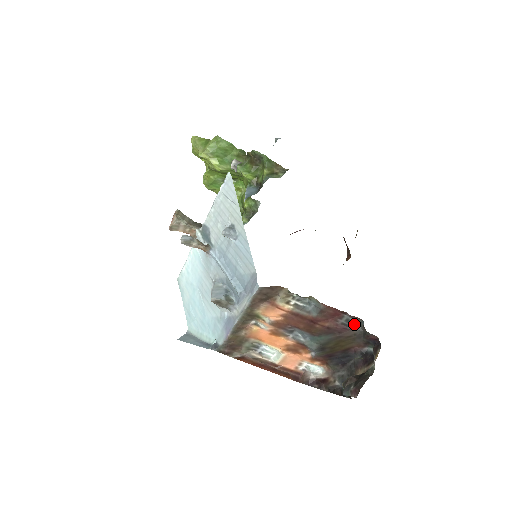
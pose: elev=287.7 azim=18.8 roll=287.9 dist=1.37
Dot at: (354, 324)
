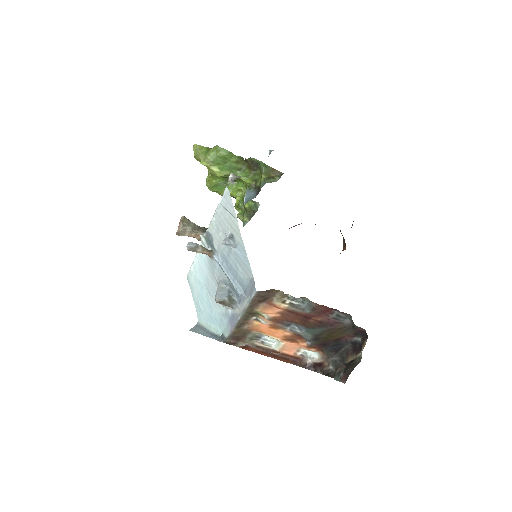
Dot at: (344, 318)
